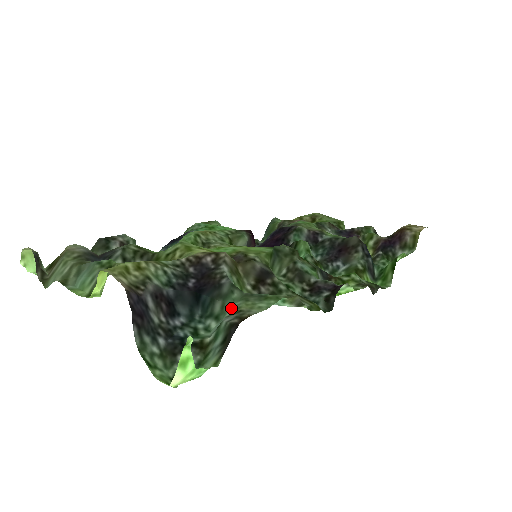
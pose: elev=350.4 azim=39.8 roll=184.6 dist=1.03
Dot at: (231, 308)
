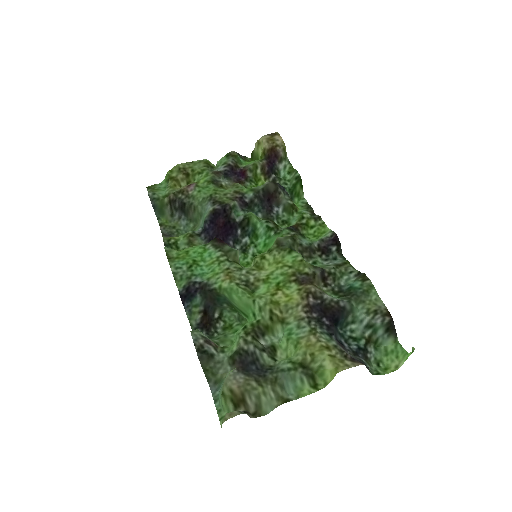
Dot at: (360, 312)
